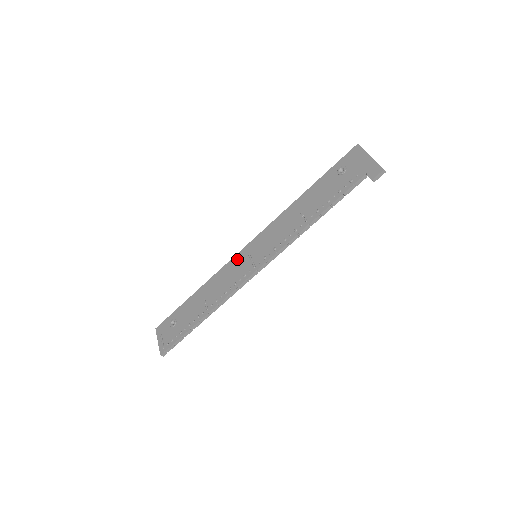
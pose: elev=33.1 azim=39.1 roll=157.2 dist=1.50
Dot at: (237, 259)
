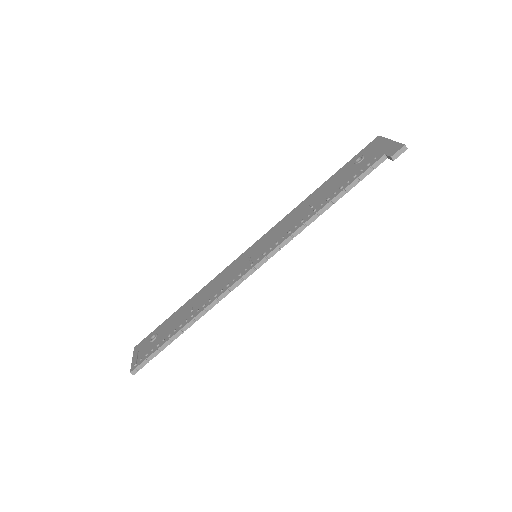
Dot at: (235, 263)
